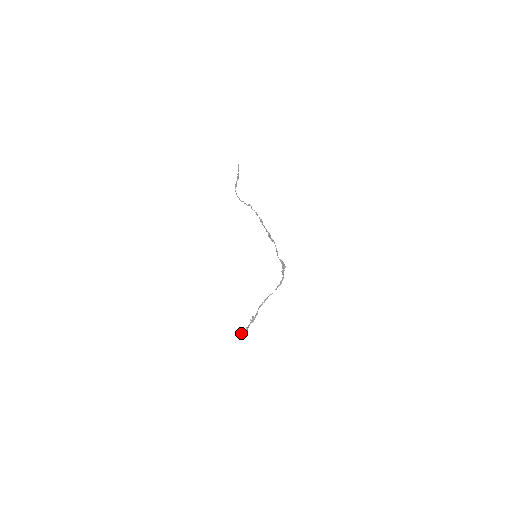
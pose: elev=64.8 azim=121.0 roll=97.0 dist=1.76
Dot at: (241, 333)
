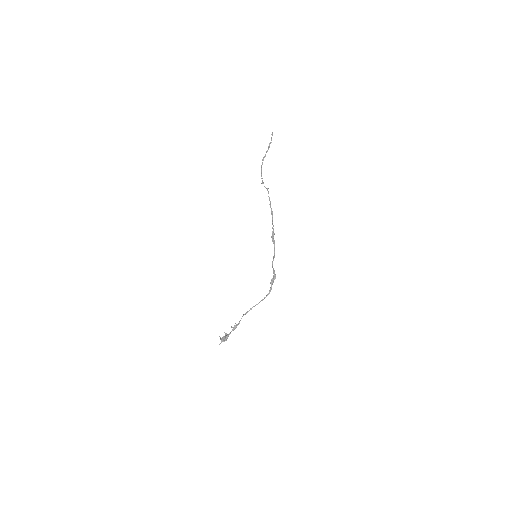
Dot at: (221, 339)
